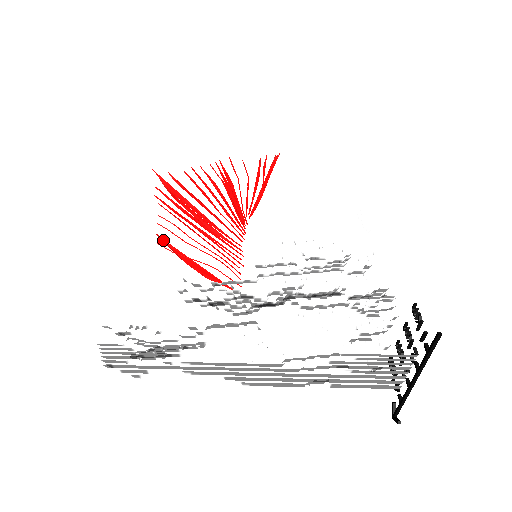
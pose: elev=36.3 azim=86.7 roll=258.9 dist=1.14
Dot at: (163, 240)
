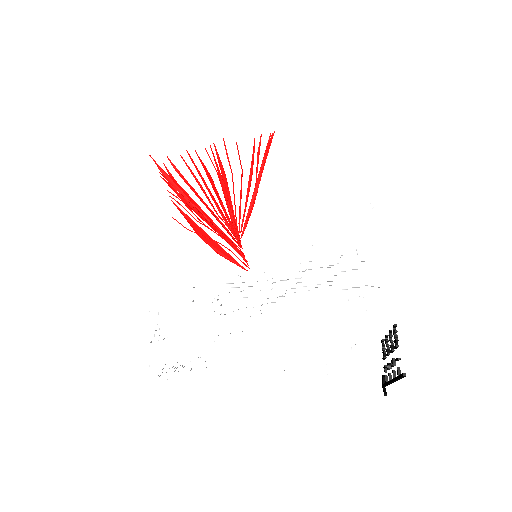
Dot at: (178, 208)
